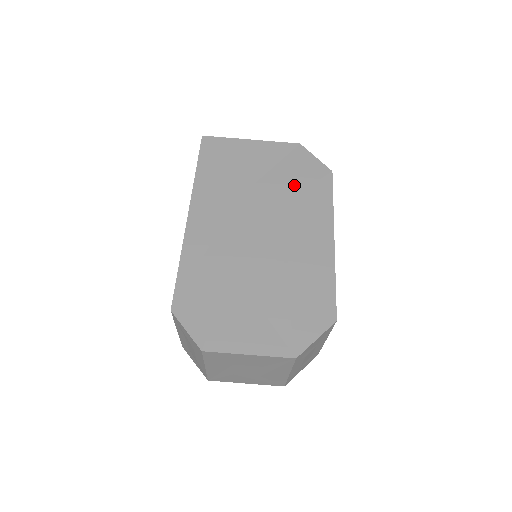
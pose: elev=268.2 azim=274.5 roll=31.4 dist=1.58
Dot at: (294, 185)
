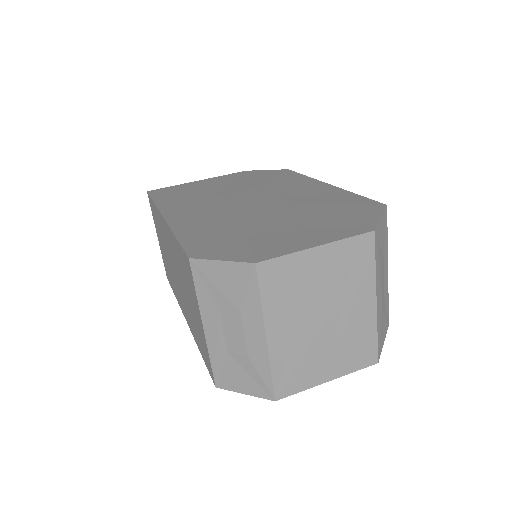
Dot at: (260, 180)
